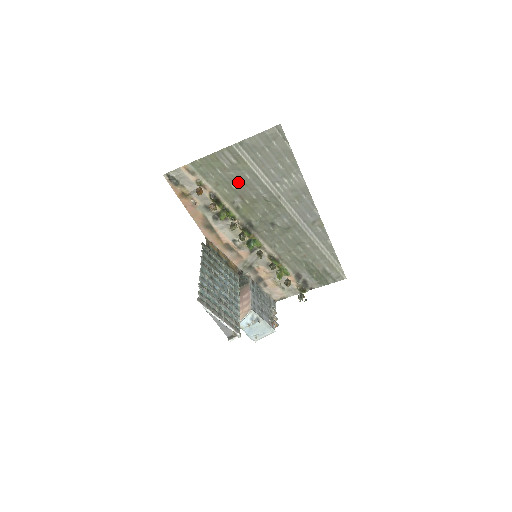
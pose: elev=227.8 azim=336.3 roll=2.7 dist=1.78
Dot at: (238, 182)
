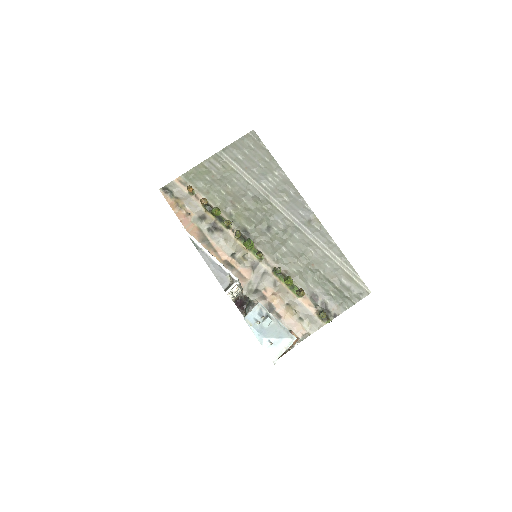
Dot at: (227, 187)
